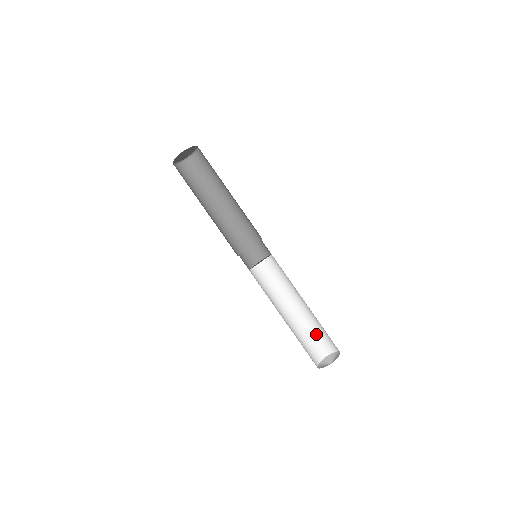
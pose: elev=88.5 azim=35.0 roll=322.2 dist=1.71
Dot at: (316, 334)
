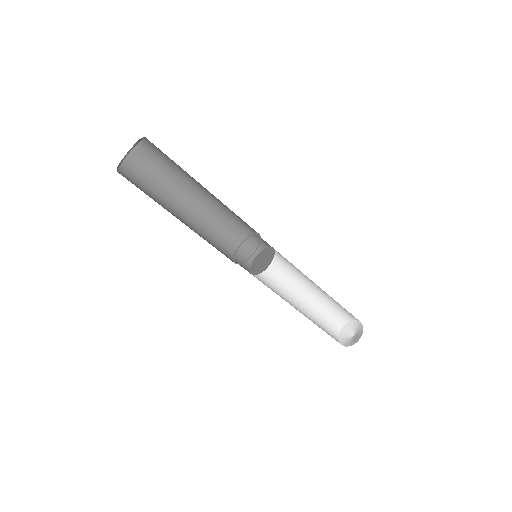
Dot at: (344, 308)
